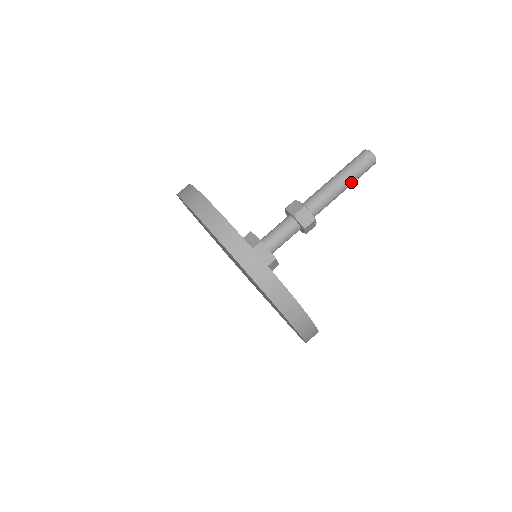
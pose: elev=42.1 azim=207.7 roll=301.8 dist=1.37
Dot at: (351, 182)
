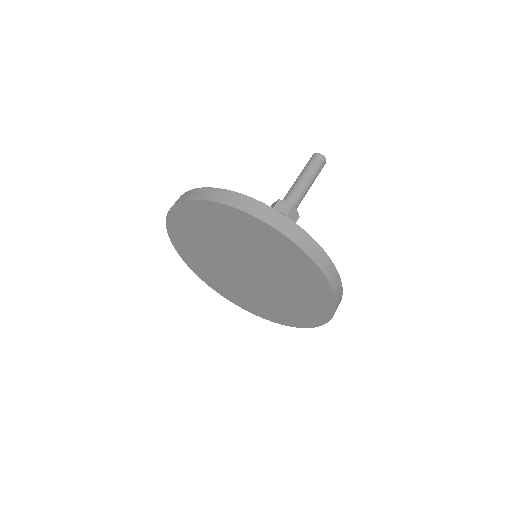
Dot at: (312, 176)
